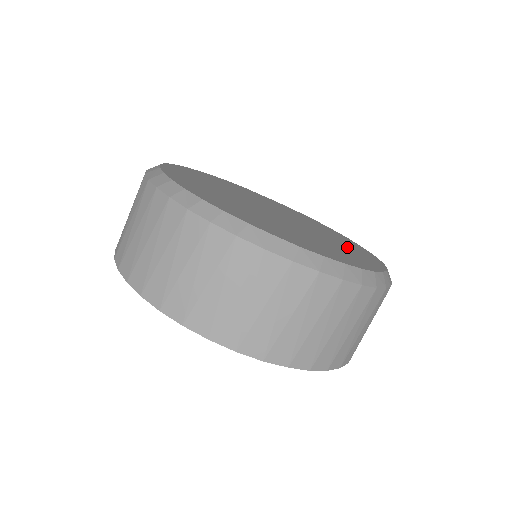
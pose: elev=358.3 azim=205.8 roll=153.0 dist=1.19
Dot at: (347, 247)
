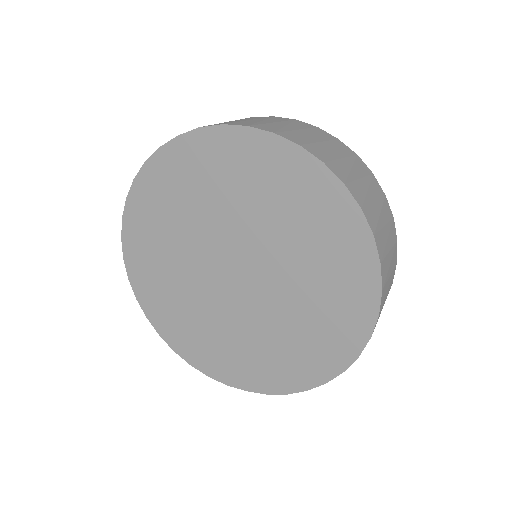
Dot at: occluded
